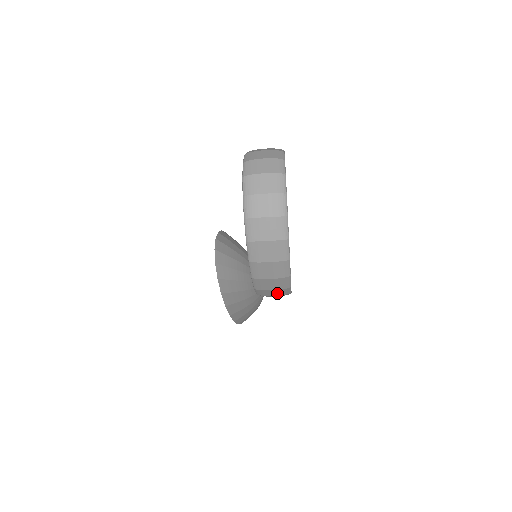
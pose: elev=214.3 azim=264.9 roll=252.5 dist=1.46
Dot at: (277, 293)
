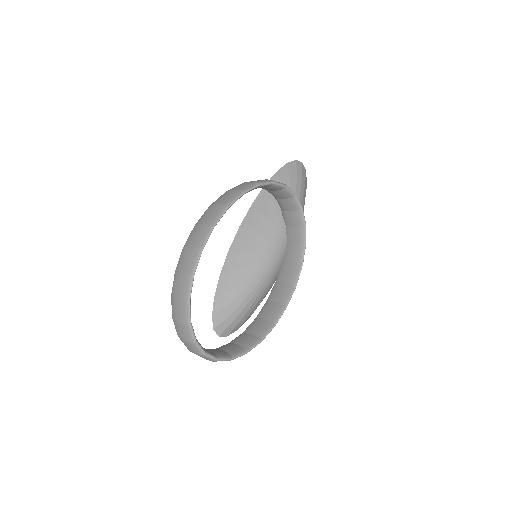
Dot at: occluded
